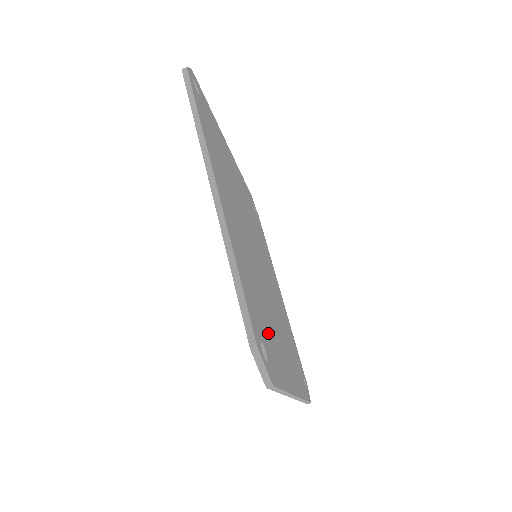
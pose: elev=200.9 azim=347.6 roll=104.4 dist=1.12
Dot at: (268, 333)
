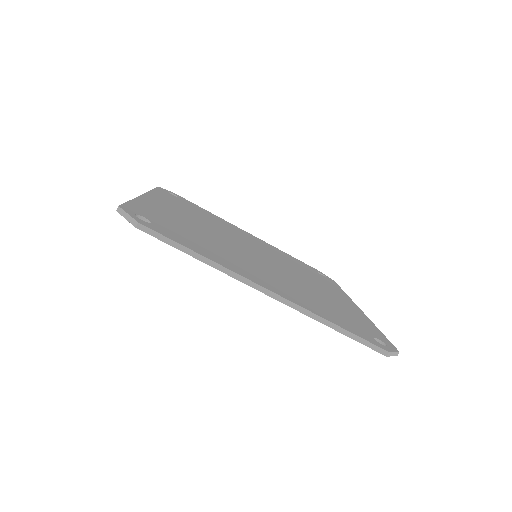
Dot at: (191, 238)
